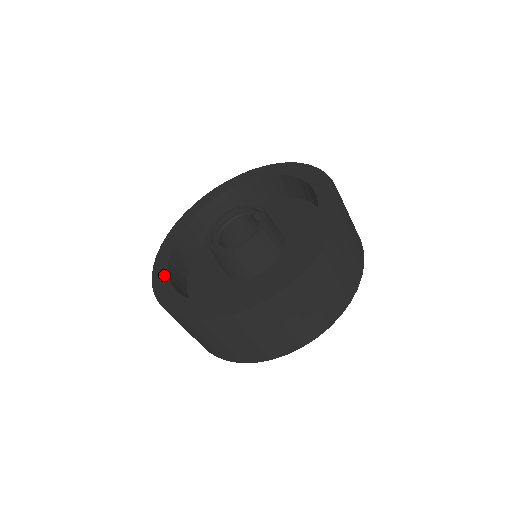
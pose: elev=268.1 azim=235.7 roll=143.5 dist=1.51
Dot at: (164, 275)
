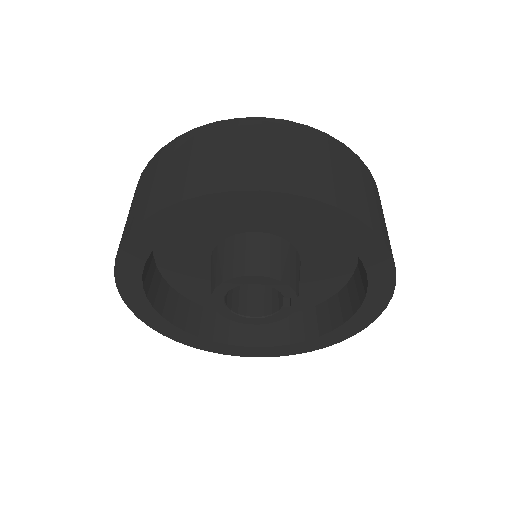
Dot at: occluded
